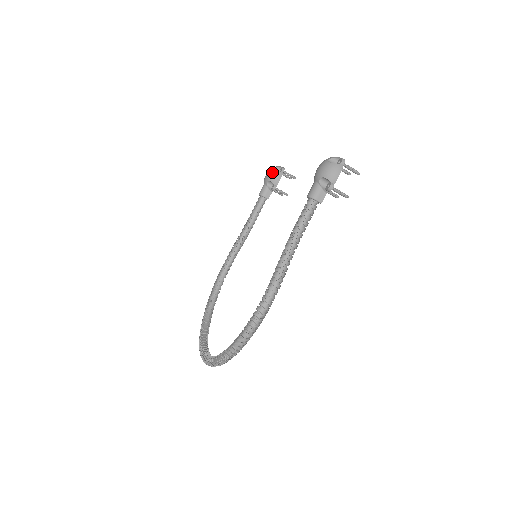
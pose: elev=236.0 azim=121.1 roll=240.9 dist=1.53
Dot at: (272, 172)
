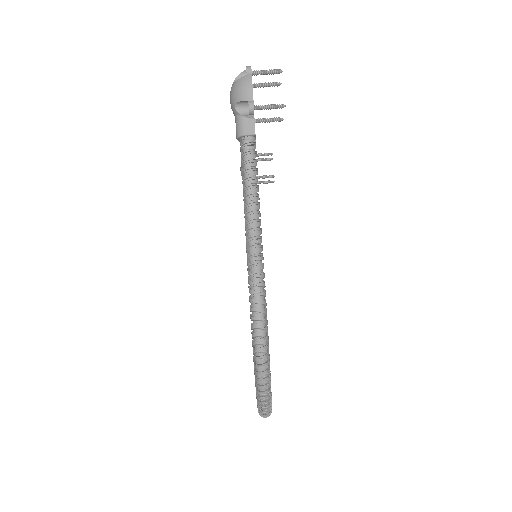
Dot at: occluded
